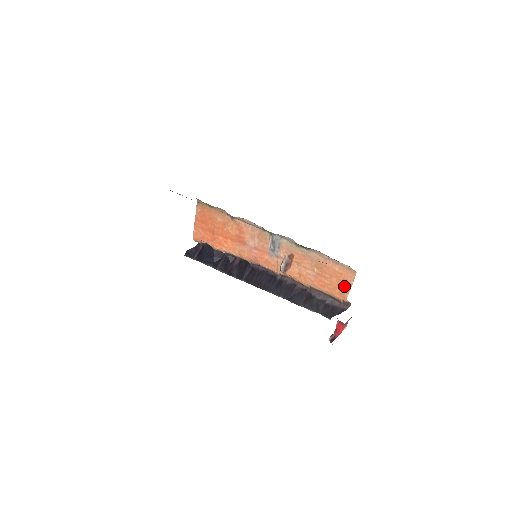
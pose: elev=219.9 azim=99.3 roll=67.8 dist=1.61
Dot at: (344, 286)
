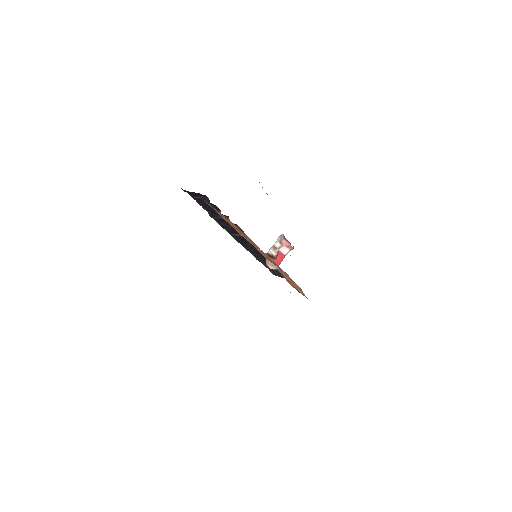
Dot at: (296, 289)
